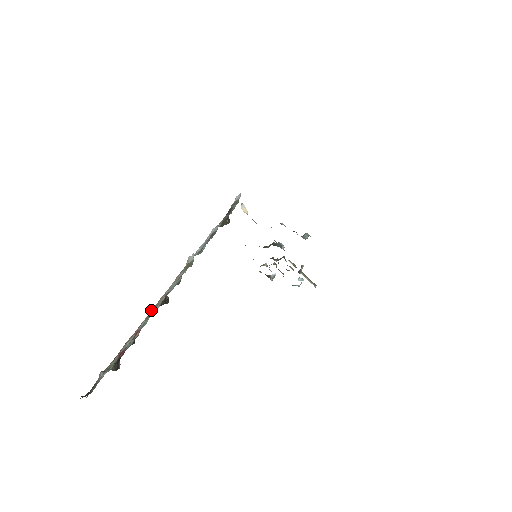
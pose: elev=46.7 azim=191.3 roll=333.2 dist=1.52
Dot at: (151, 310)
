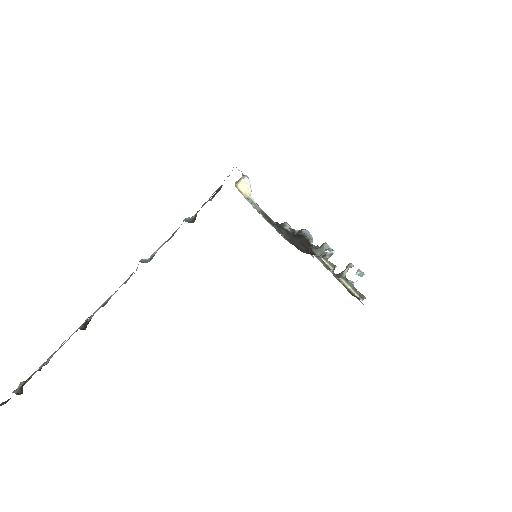
Dot at: occluded
